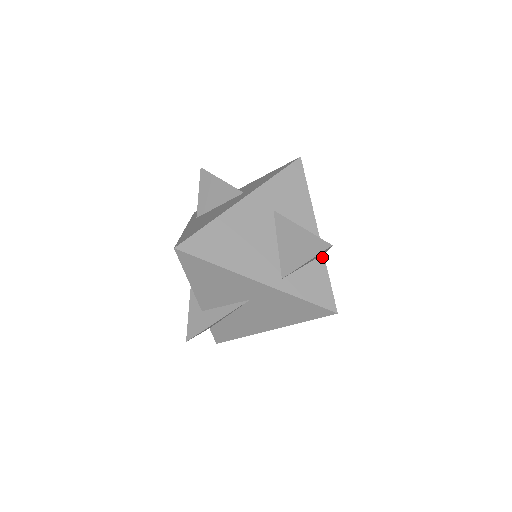
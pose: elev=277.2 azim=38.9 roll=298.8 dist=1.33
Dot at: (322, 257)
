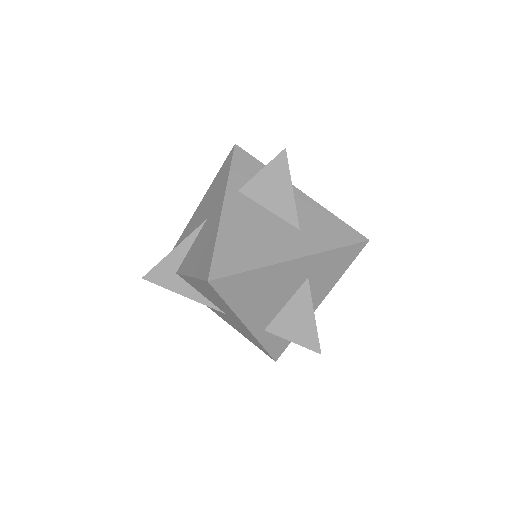
Dot at: occluded
